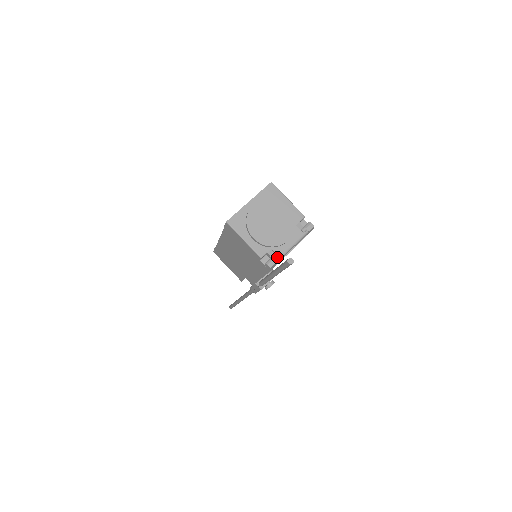
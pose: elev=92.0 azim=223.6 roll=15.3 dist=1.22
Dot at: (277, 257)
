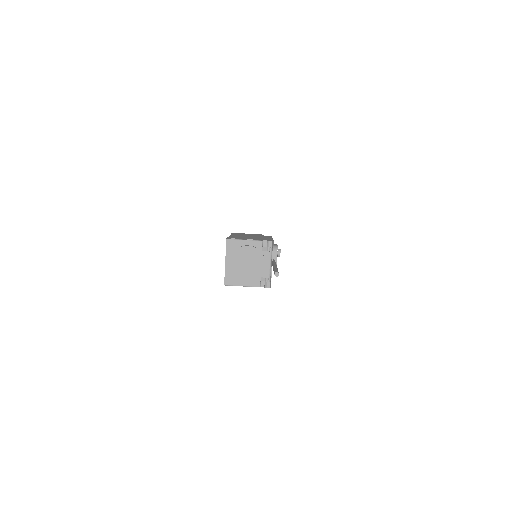
Dot at: (268, 278)
